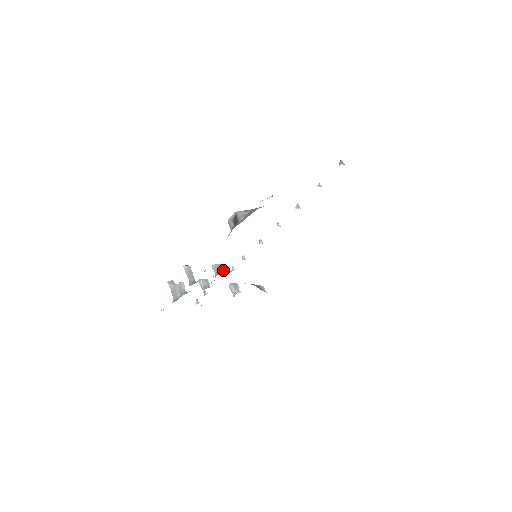
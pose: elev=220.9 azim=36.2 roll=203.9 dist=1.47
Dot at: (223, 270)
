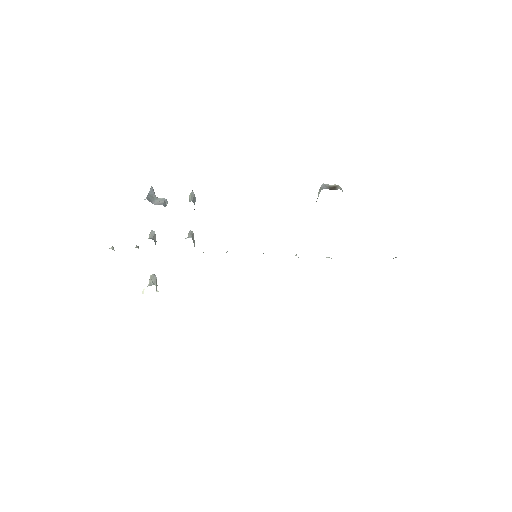
Dot at: occluded
